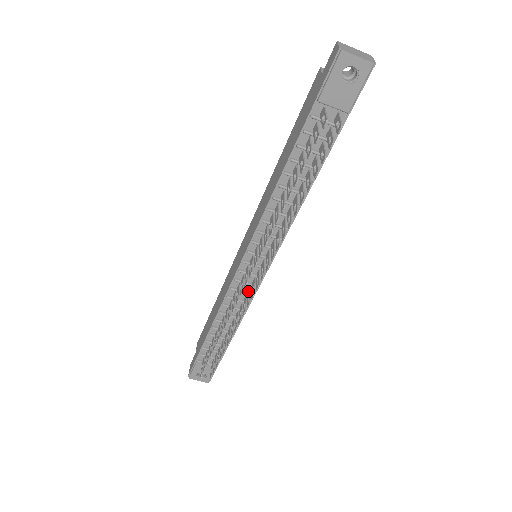
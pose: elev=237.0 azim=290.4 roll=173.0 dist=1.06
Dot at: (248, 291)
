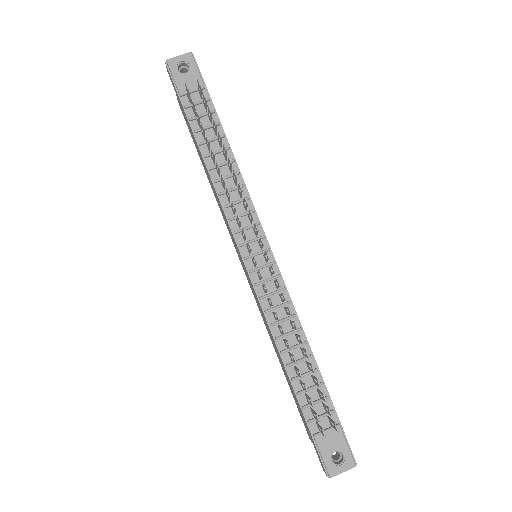
Dot at: (275, 287)
